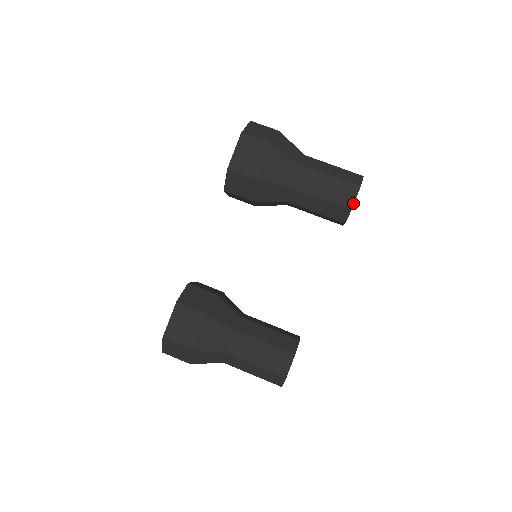
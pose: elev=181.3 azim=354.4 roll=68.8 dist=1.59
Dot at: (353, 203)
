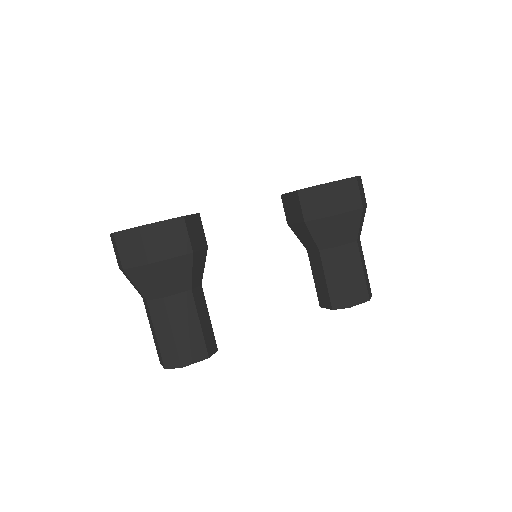
Dot at: (355, 305)
